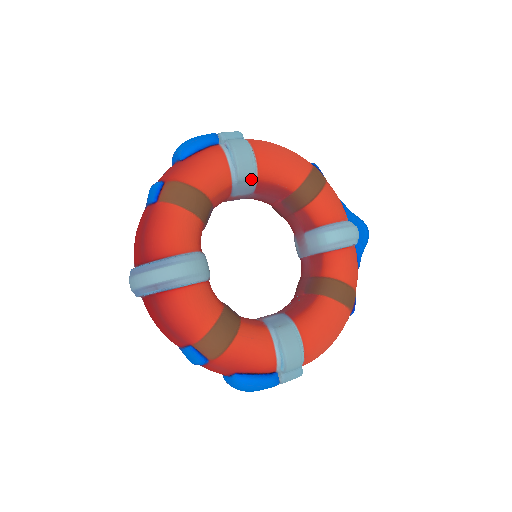
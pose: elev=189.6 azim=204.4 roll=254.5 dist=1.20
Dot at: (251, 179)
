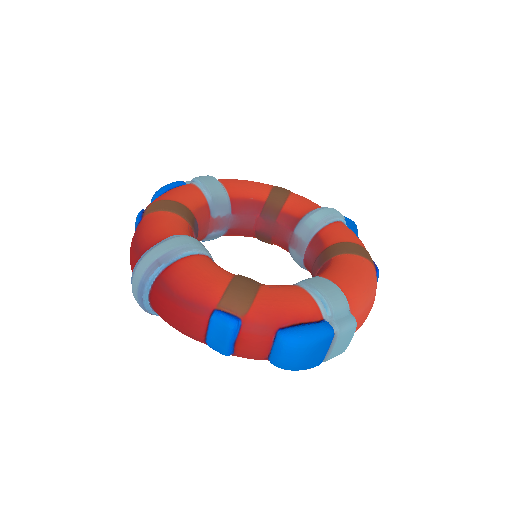
Dot at: (223, 196)
